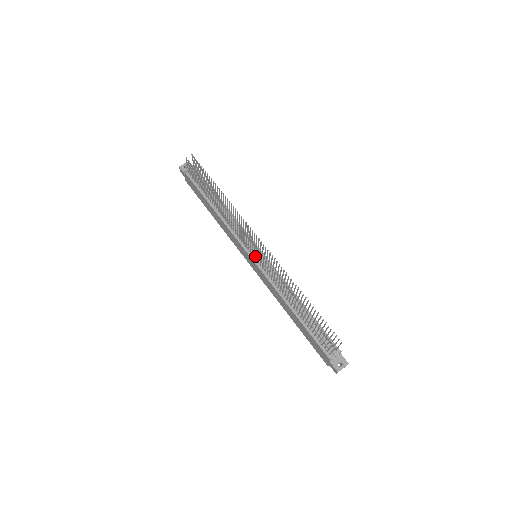
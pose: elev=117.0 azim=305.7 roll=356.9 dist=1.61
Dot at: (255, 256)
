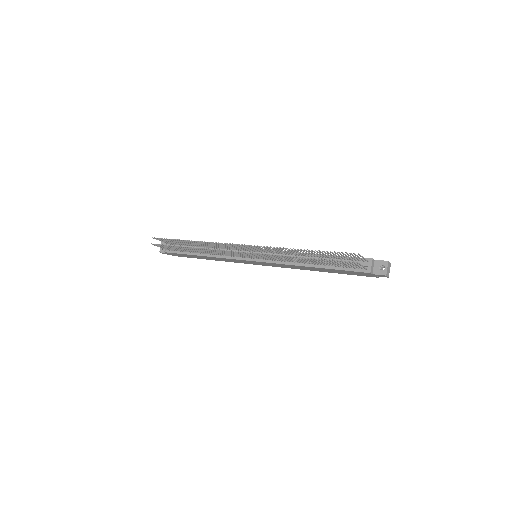
Dot at: occluded
